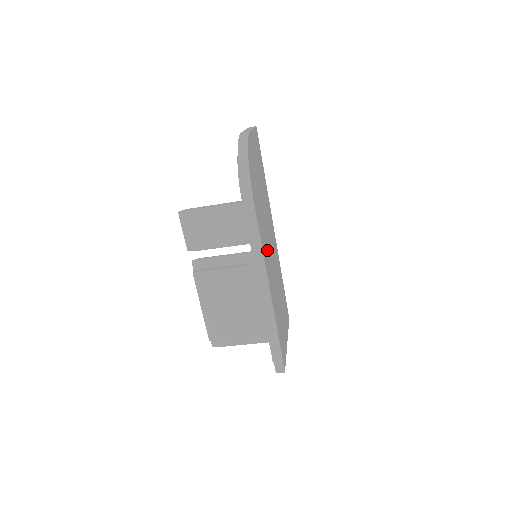
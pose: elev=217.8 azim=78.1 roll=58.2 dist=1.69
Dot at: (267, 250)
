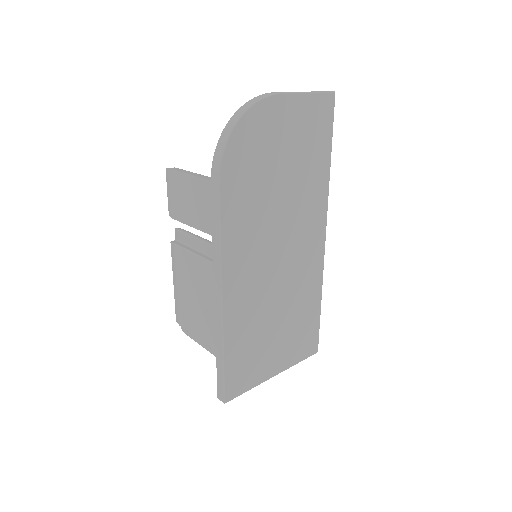
Dot at: (253, 254)
